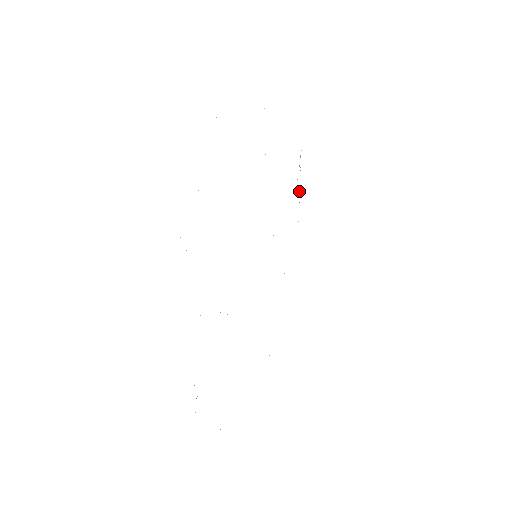
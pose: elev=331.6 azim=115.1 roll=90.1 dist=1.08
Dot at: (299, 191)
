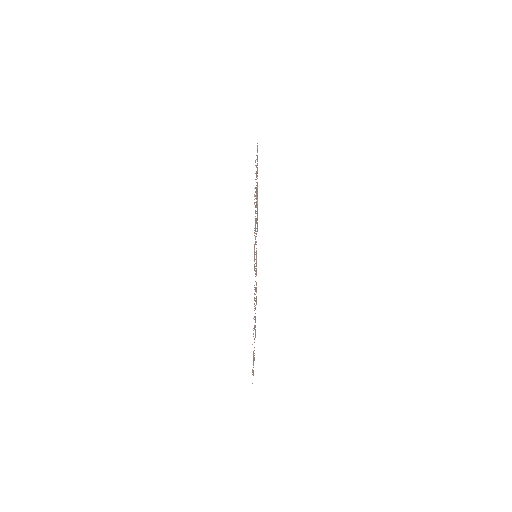
Dot at: occluded
